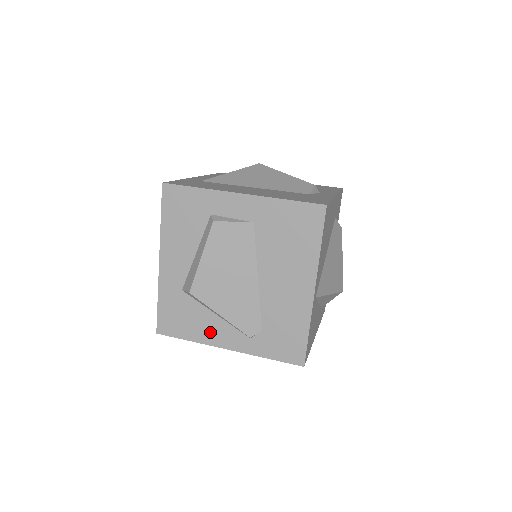
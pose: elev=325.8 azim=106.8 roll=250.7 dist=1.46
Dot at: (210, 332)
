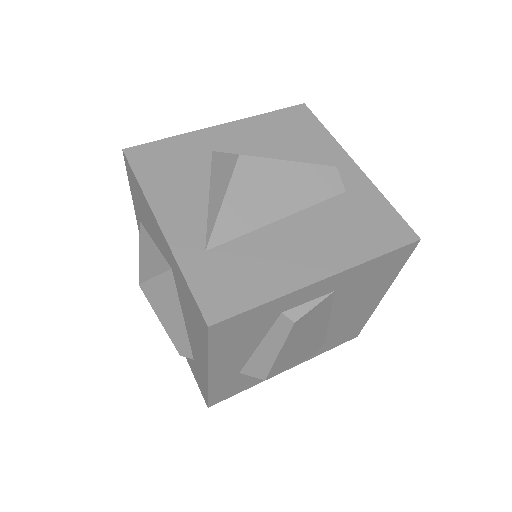
Dot at: occluded
